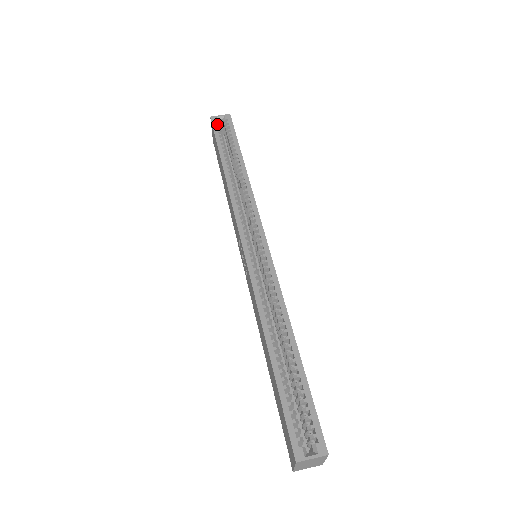
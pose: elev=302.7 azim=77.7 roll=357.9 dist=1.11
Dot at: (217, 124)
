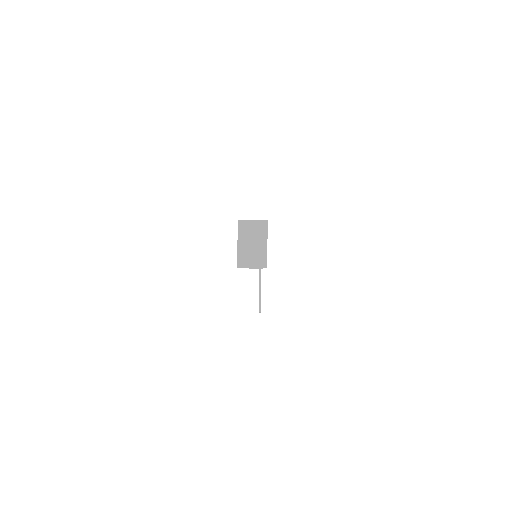
Dot at: occluded
